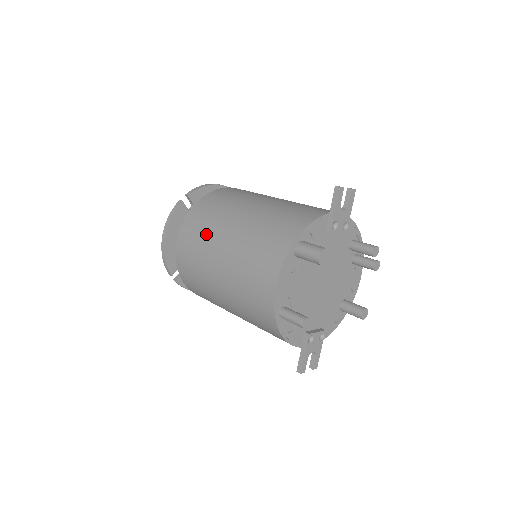
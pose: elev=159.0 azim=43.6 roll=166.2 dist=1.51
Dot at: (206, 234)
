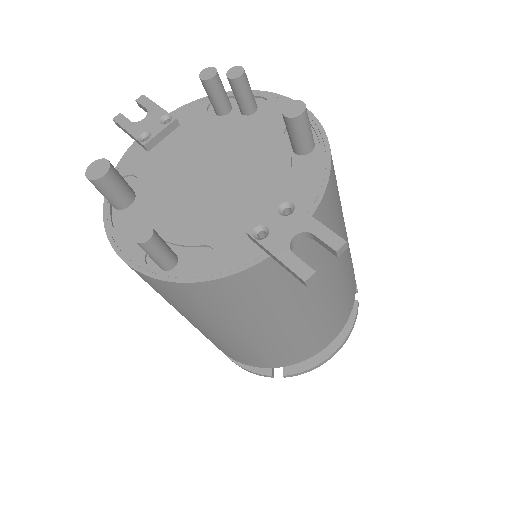
Dot at: occluded
